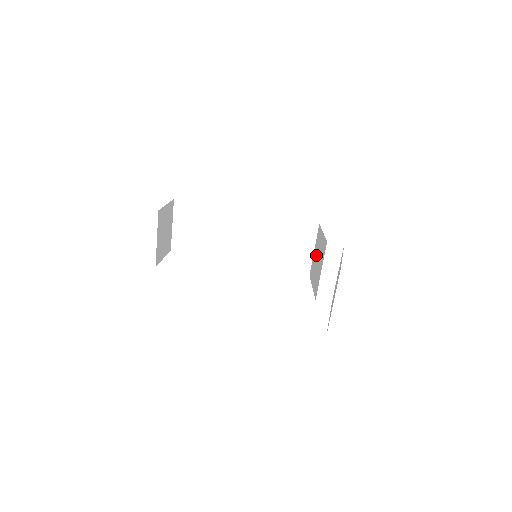
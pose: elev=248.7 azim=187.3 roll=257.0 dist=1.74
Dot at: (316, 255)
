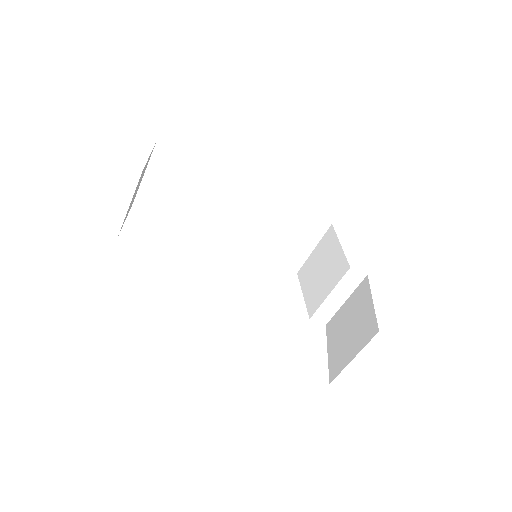
Dot at: (319, 261)
